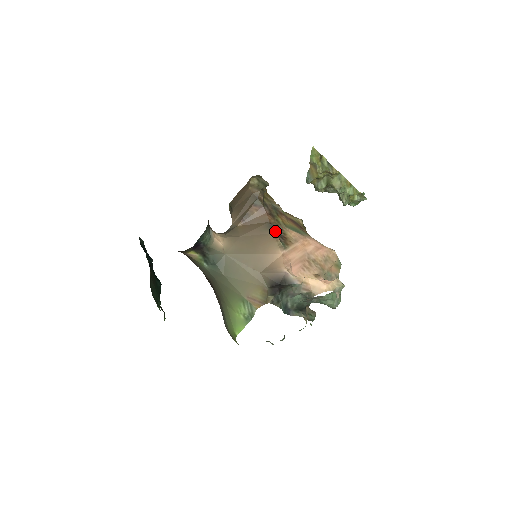
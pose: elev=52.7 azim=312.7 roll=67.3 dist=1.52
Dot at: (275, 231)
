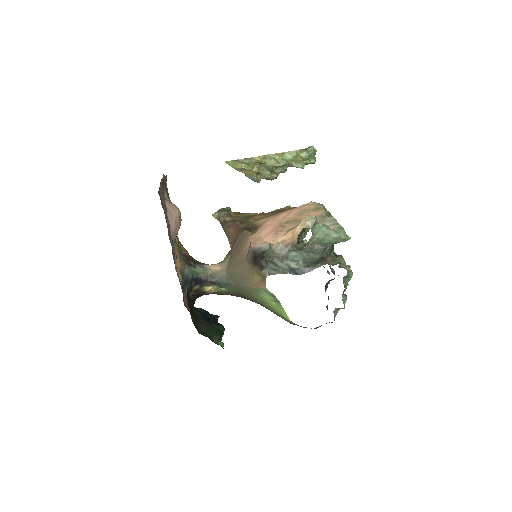
Dot at: (246, 229)
